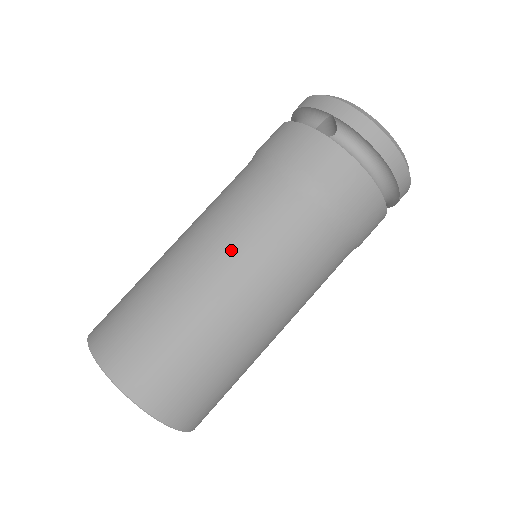
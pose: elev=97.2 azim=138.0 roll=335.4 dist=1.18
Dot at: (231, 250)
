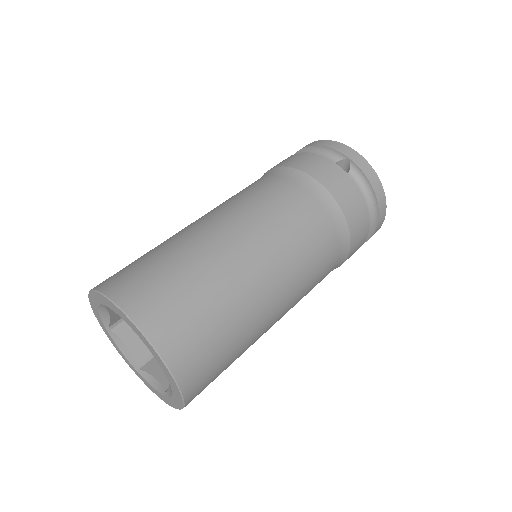
Dot at: (268, 238)
